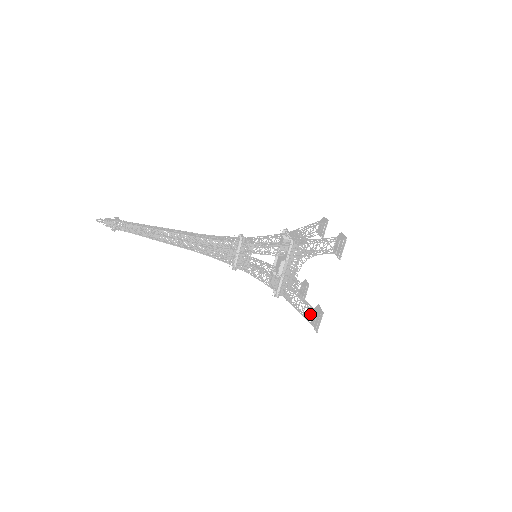
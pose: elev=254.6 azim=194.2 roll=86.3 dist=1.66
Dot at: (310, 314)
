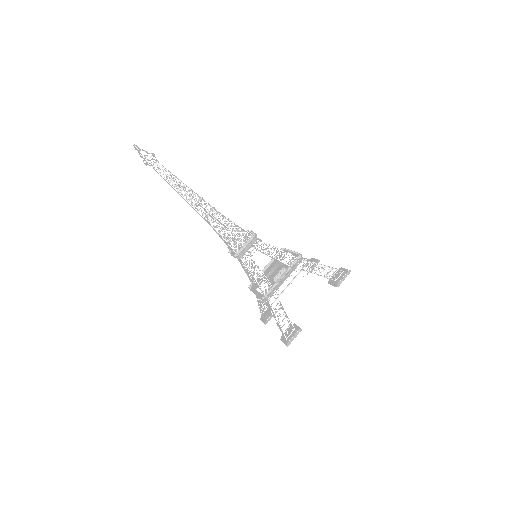
Dot at: (288, 326)
